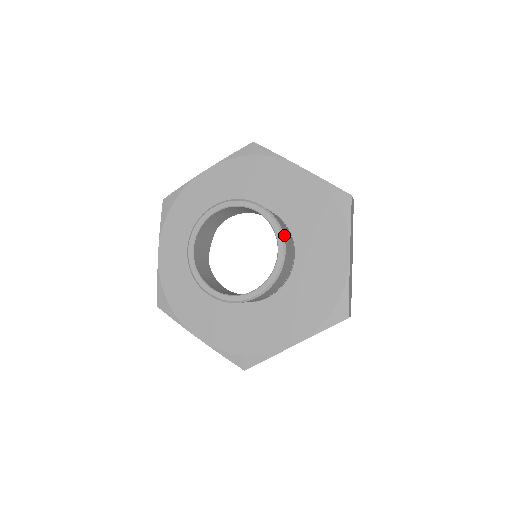
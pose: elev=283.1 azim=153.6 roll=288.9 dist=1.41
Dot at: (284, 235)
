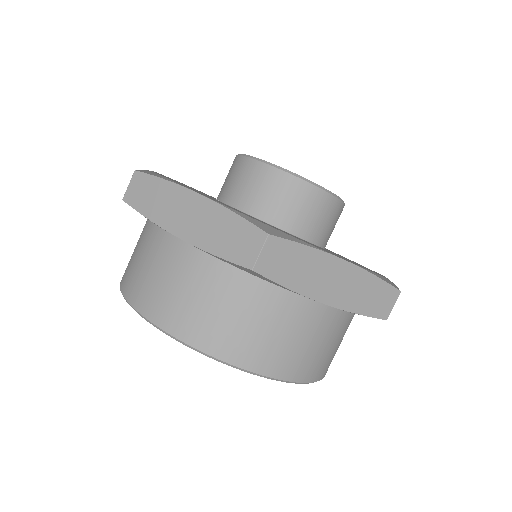
Dot at: occluded
